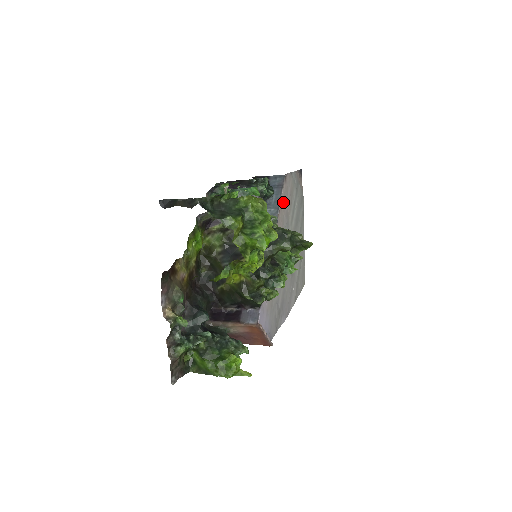
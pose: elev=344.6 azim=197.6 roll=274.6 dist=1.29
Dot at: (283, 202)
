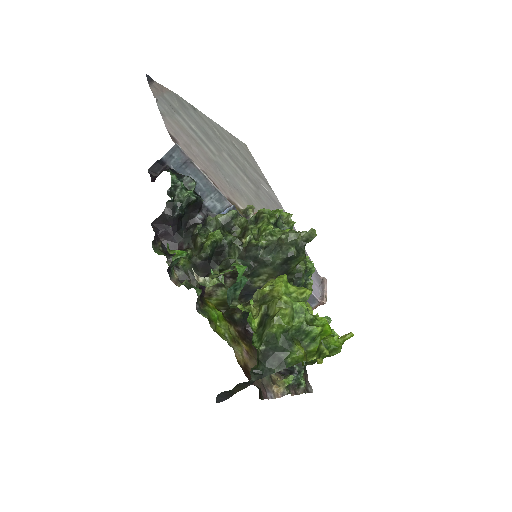
Dot at: (200, 163)
